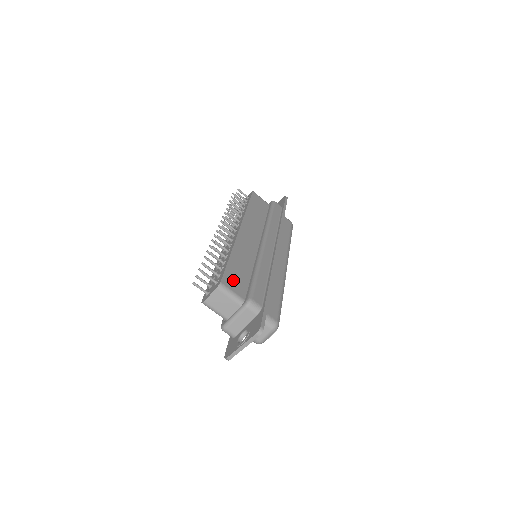
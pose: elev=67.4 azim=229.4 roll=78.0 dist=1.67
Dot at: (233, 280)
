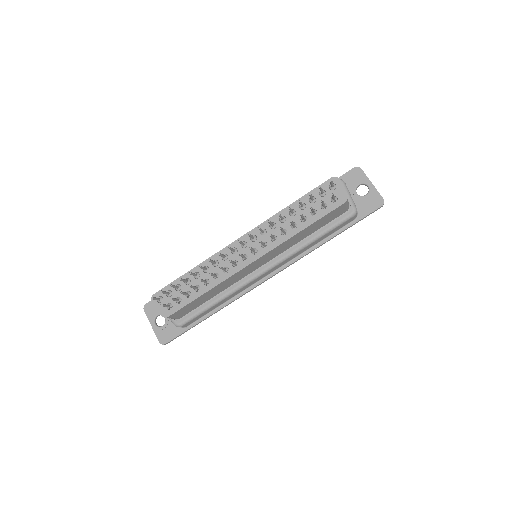
Dot at: (184, 310)
